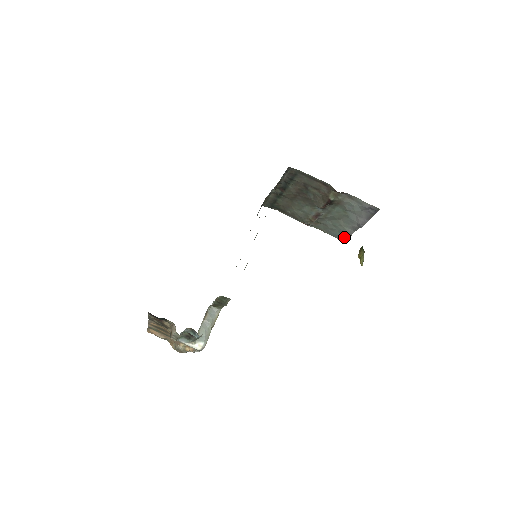
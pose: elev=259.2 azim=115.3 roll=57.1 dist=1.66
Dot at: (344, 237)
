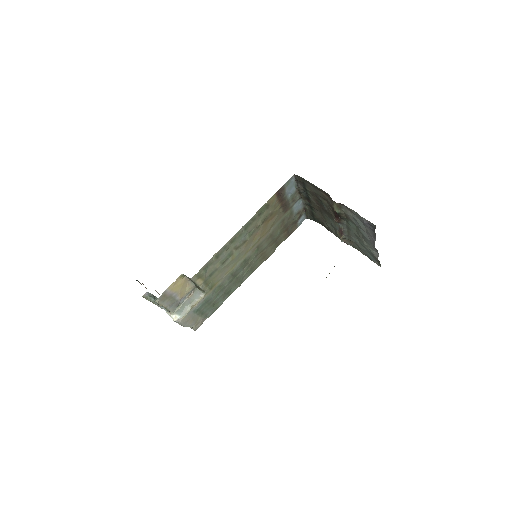
Dot at: (378, 261)
